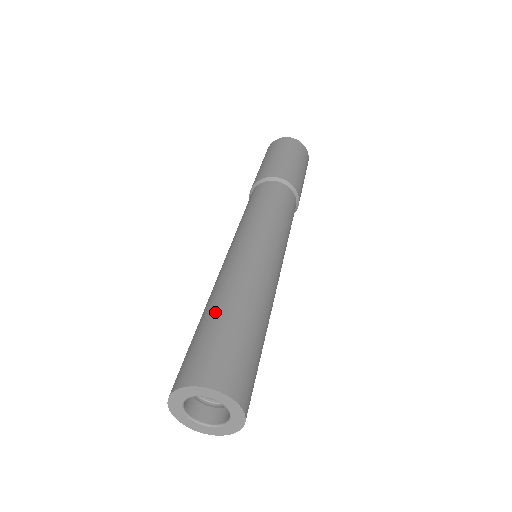
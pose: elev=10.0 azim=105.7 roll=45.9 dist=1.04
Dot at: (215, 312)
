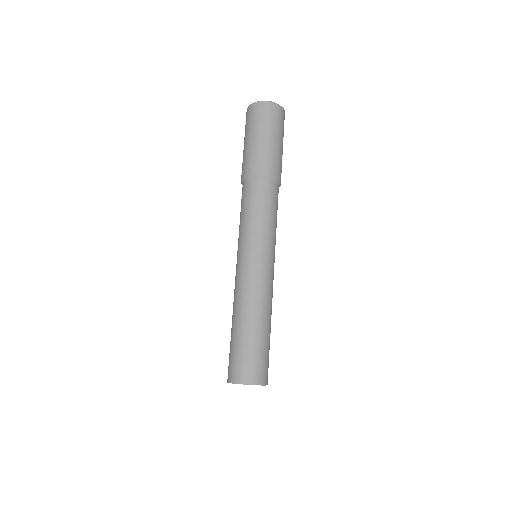
Dot at: (242, 330)
